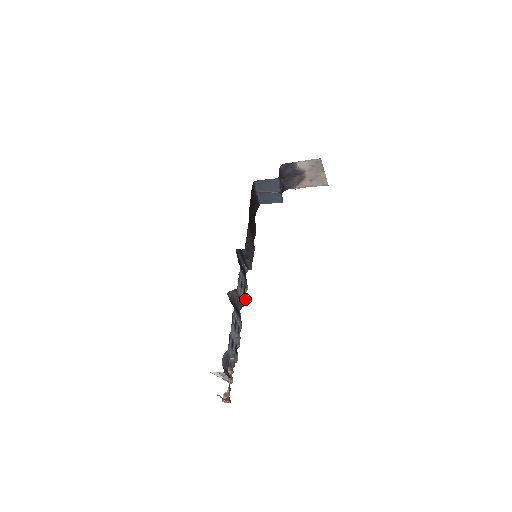
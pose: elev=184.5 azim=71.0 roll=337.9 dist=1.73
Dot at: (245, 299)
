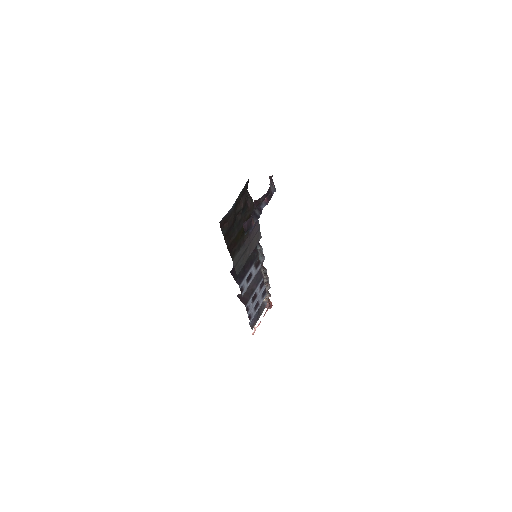
Dot at: (263, 258)
